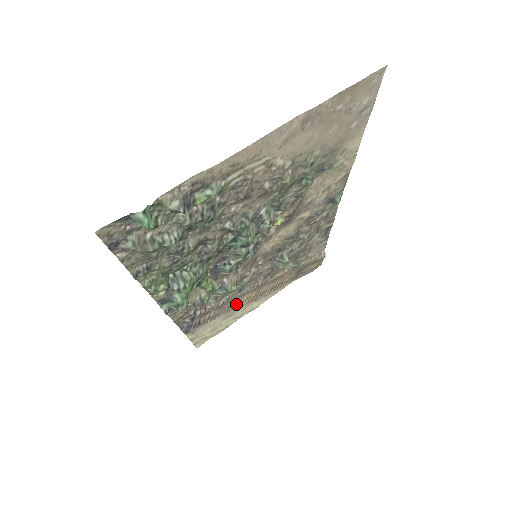
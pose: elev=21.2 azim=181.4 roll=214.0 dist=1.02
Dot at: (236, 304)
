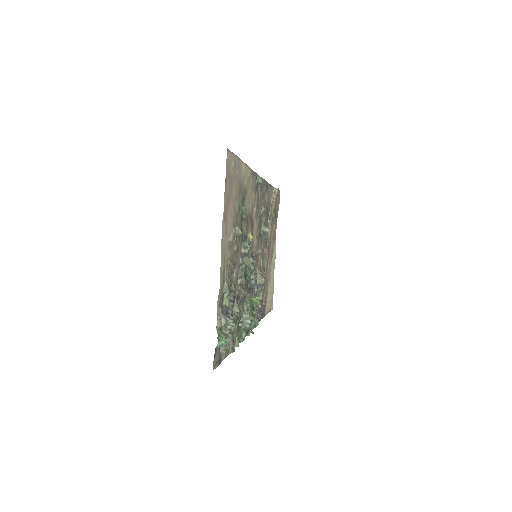
Dot at: (268, 274)
